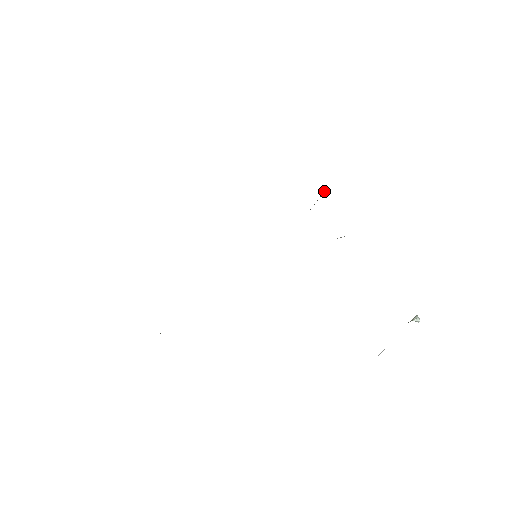
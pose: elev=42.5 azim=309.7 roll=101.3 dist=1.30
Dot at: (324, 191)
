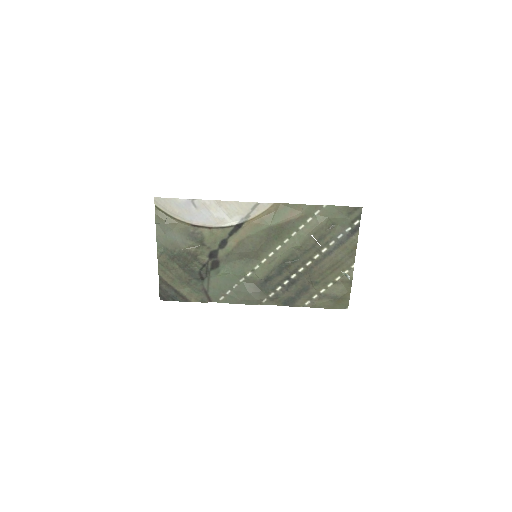
Dot at: (313, 286)
